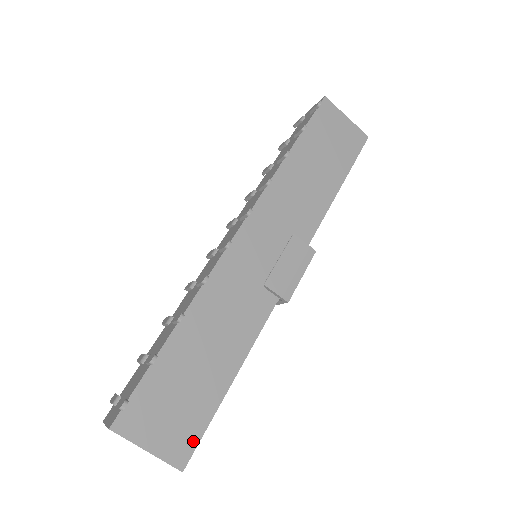
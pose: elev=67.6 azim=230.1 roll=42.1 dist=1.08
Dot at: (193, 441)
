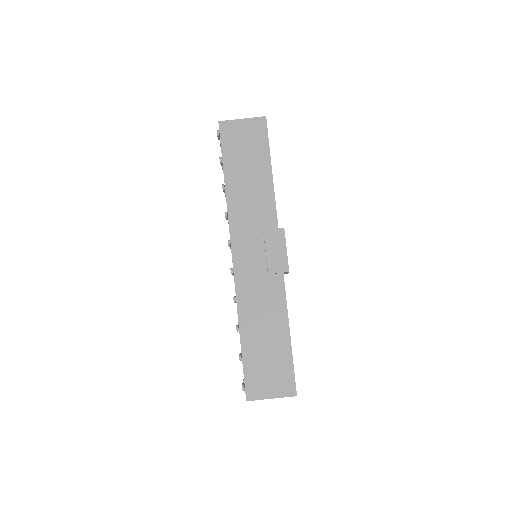
Dot at: (291, 379)
